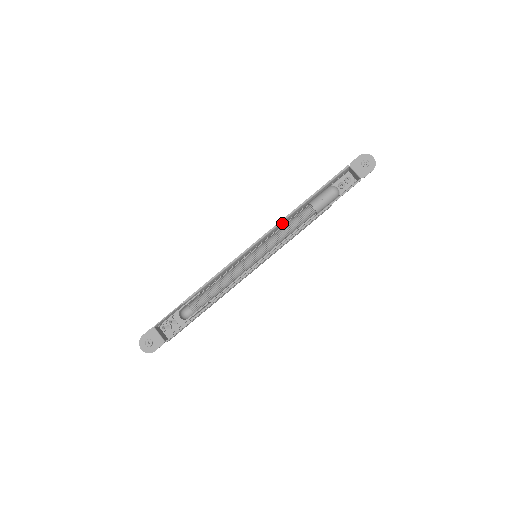
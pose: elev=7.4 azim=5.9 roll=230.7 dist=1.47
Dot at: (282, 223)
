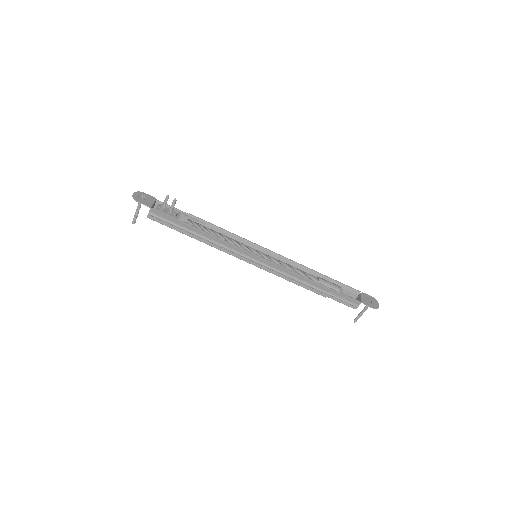
Dot at: (292, 264)
